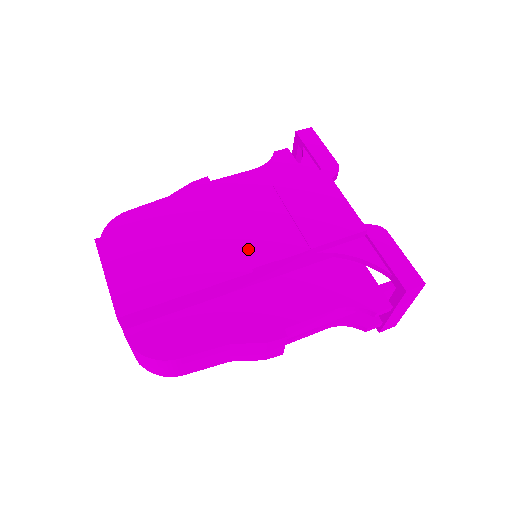
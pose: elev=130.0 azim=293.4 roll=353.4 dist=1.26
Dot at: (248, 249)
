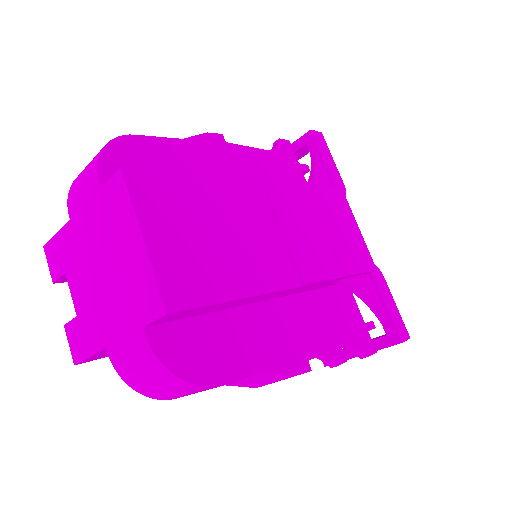
Dot at: (299, 257)
